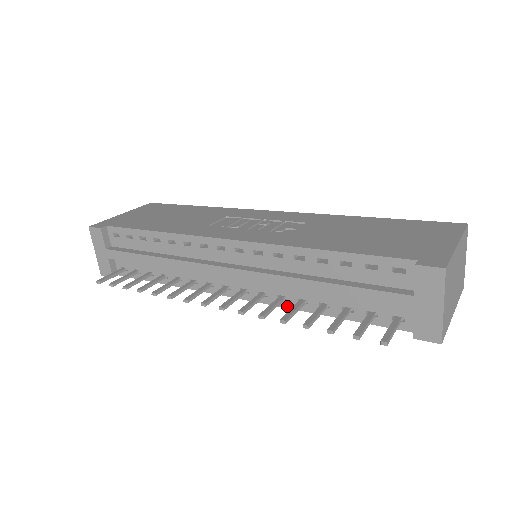
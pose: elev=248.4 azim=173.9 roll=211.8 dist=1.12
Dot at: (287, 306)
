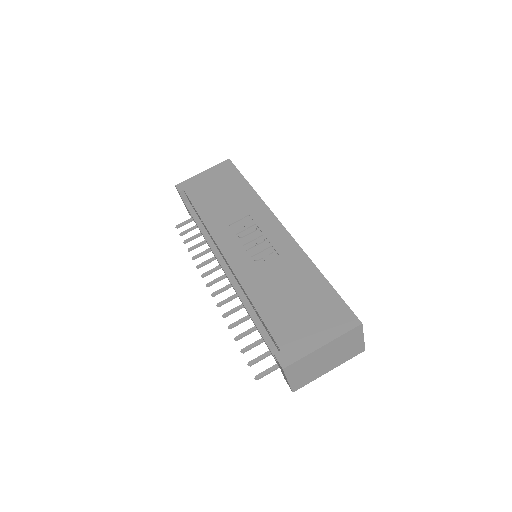
Dot at: occluded
